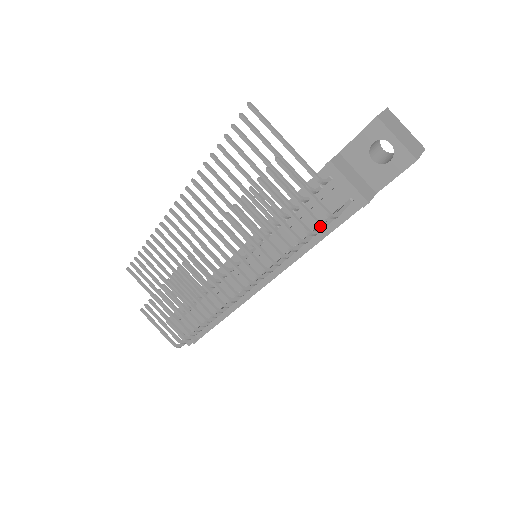
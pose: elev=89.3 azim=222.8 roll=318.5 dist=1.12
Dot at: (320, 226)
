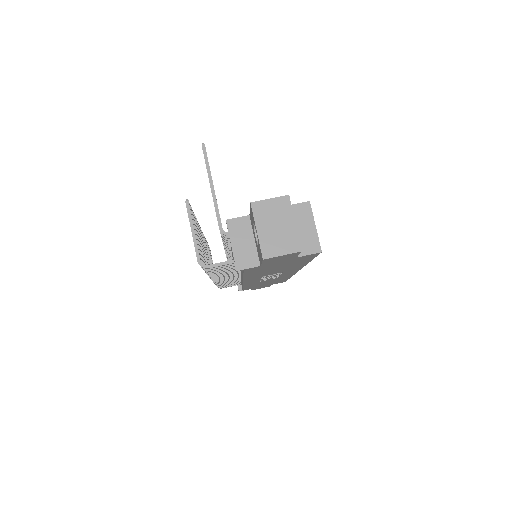
Dot at: occluded
